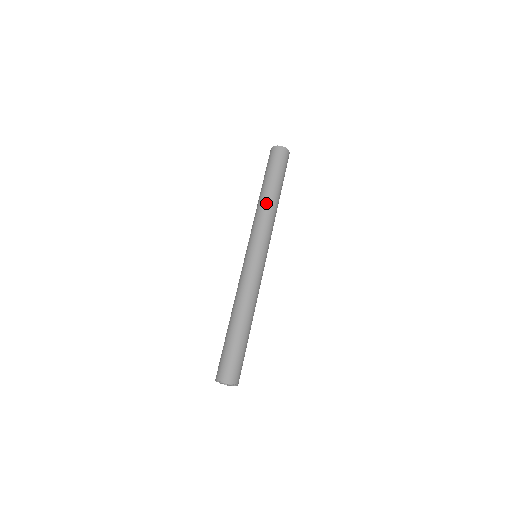
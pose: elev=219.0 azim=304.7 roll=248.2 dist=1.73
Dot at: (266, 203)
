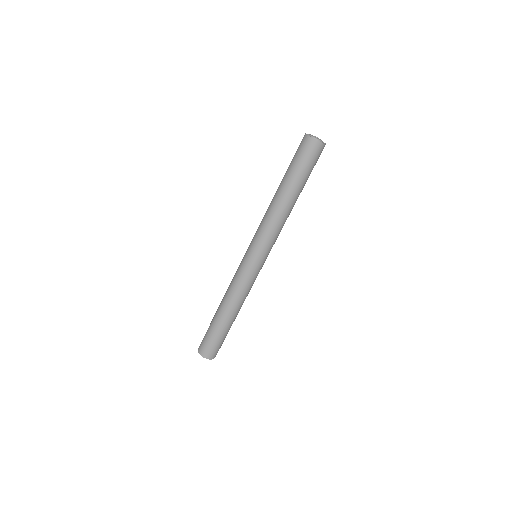
Dot at: (281, 211)
